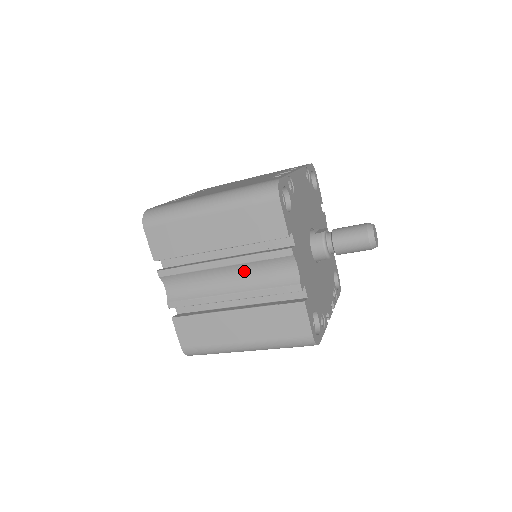
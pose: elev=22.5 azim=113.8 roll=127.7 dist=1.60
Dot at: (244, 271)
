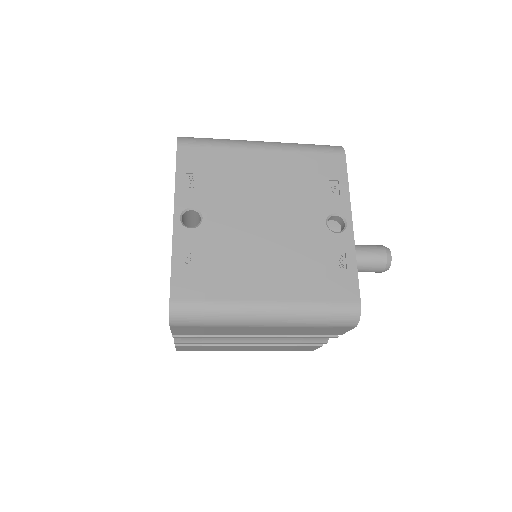
Dot at: occluded
